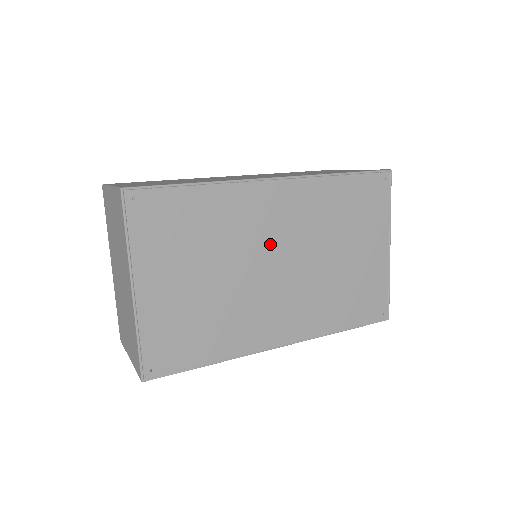
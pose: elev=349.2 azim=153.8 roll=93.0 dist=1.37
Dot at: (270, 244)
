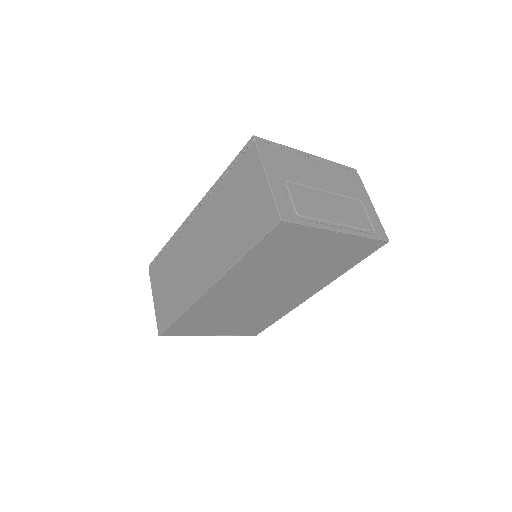
Dot at: (248, 295)
